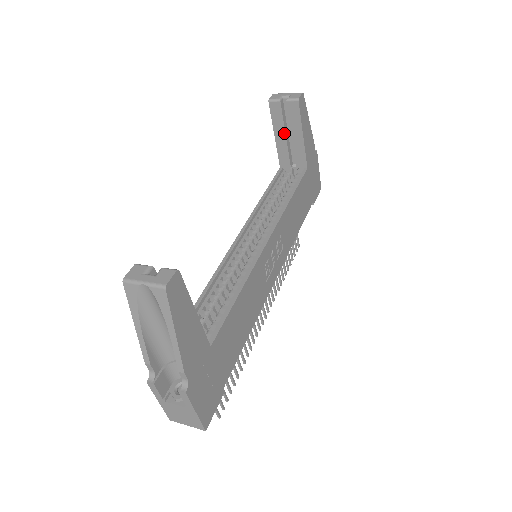
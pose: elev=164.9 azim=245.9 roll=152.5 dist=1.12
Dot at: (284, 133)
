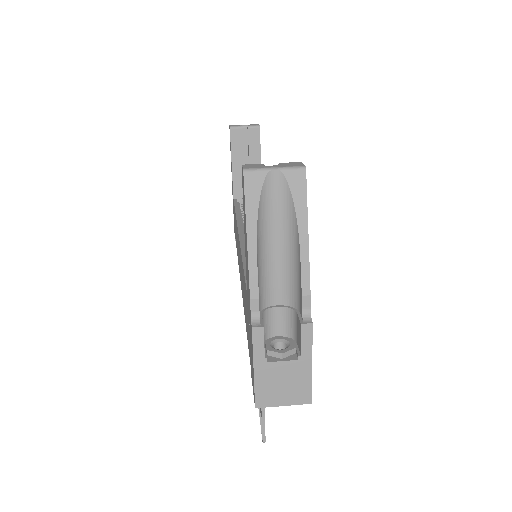
Dot at: (242, 161)
